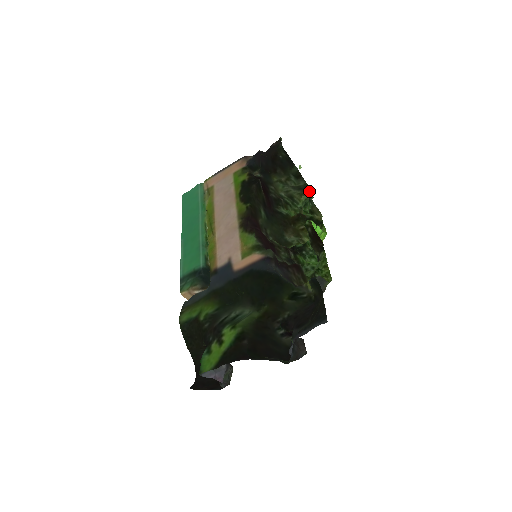
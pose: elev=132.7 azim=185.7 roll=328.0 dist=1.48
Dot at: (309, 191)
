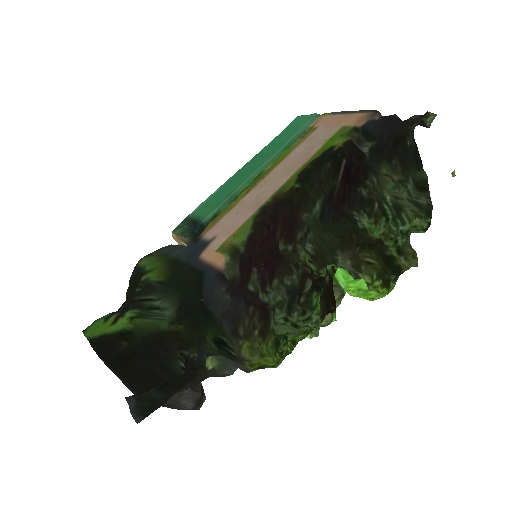
Dot at: (431, 218)
